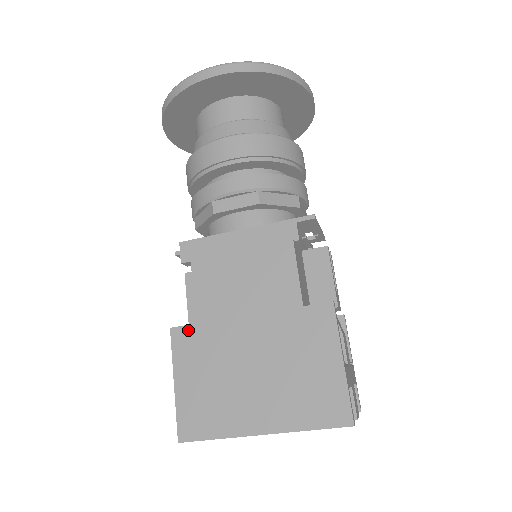
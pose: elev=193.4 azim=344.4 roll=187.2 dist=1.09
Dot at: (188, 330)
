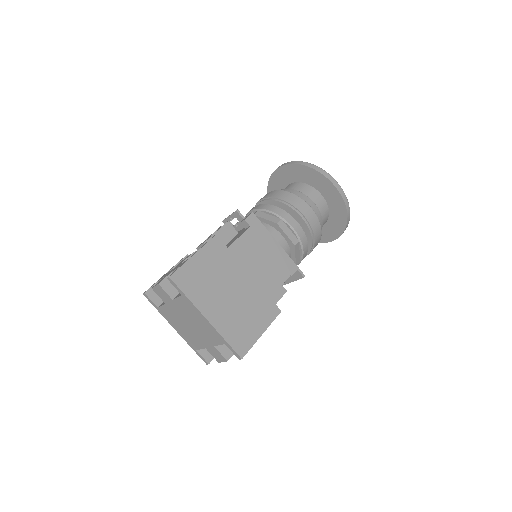
Dot at: (222, 245)
